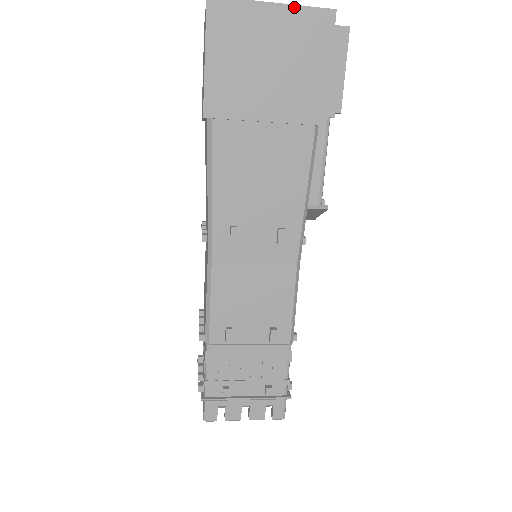
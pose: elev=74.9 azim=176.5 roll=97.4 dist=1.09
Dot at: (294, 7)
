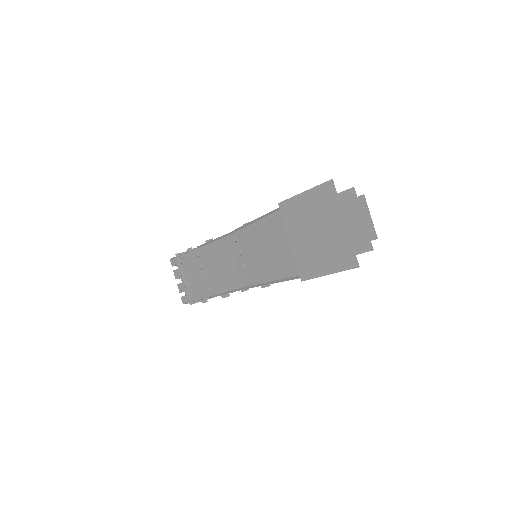
Dot at: occluded
